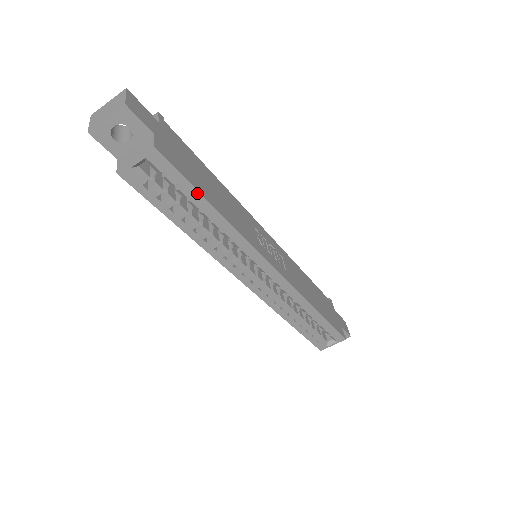
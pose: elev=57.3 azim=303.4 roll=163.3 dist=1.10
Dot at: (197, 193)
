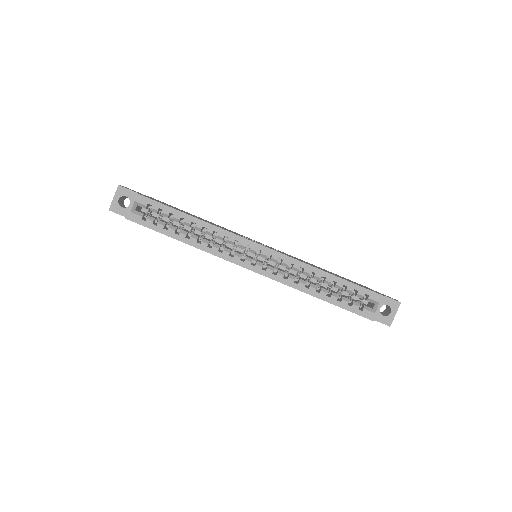
Dot at: (173, 210)
